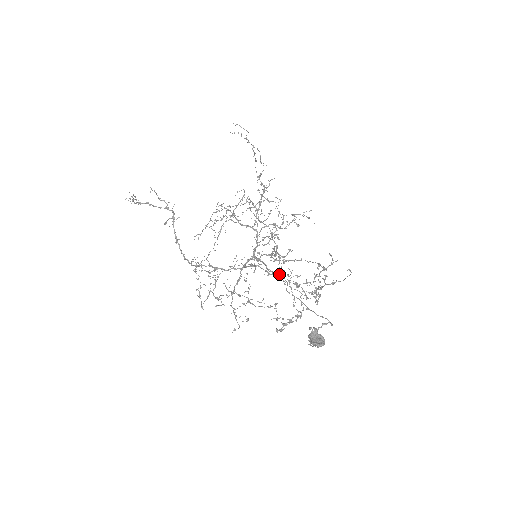
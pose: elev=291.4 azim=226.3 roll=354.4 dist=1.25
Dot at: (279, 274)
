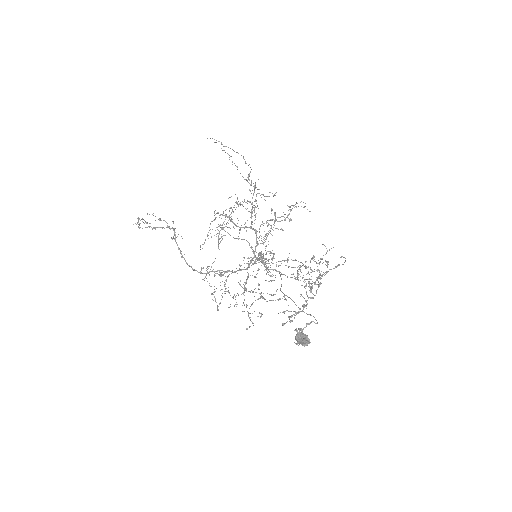
Dot at: (278, 271)
